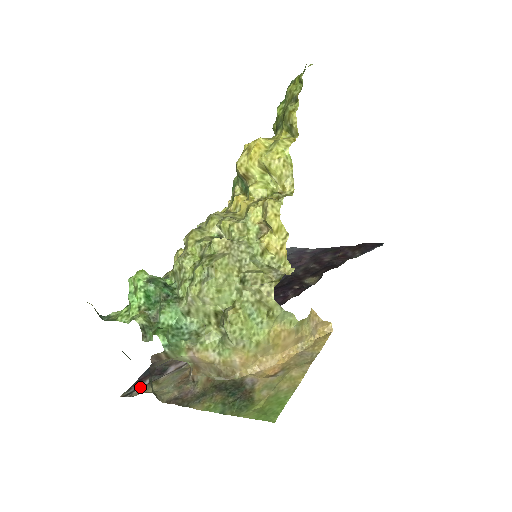
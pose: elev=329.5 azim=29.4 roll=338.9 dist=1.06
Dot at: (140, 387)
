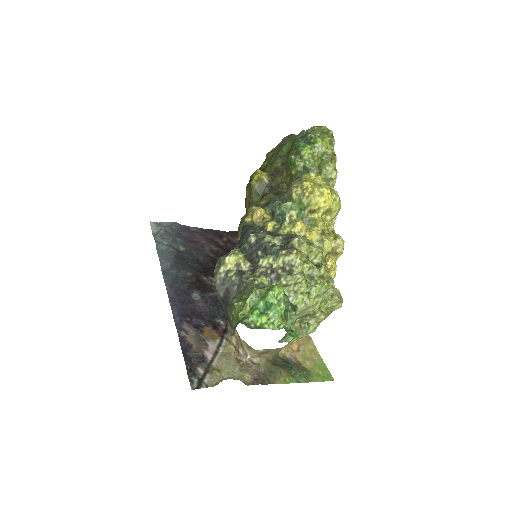
Dot at: (203, 377)
